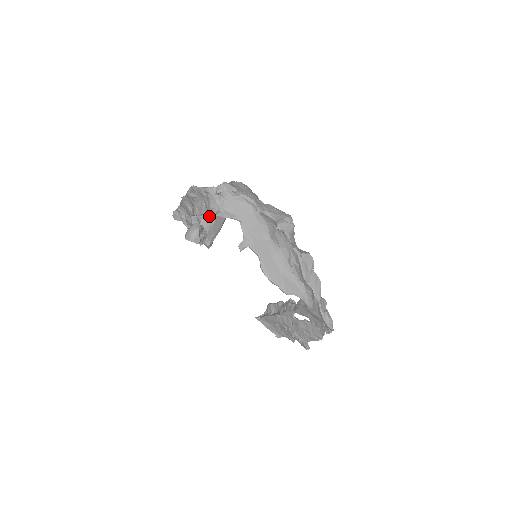
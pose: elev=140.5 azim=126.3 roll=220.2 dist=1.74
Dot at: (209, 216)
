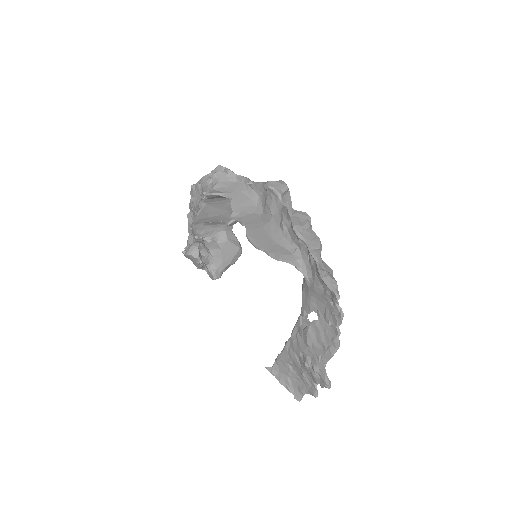
Dot at: (217, 241)
